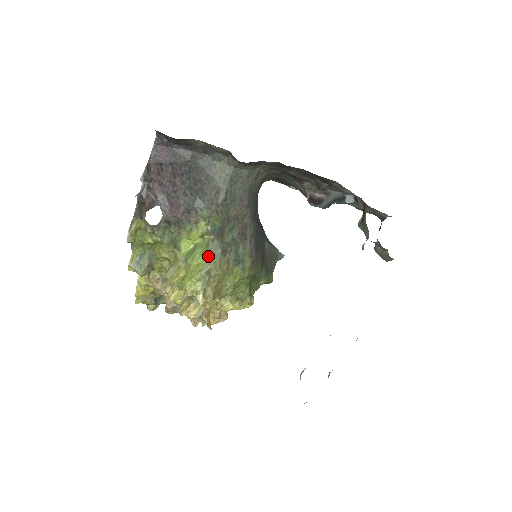
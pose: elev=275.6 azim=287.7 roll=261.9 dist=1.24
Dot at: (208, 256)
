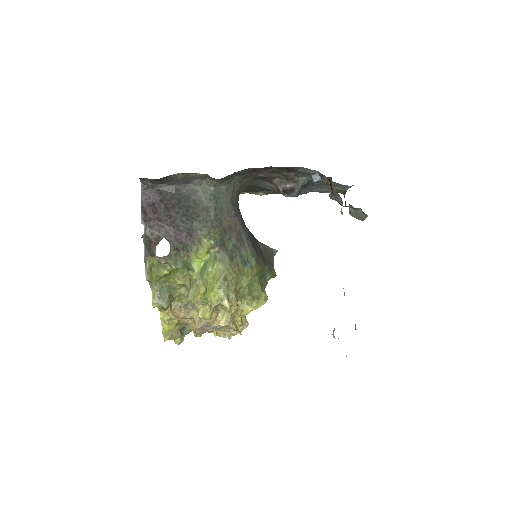
Dot at: (219, 266)
